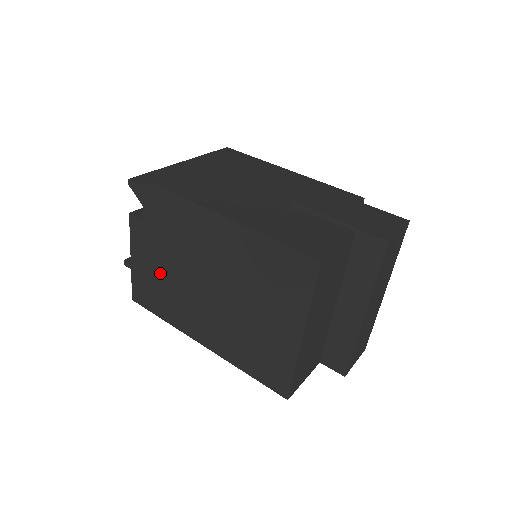
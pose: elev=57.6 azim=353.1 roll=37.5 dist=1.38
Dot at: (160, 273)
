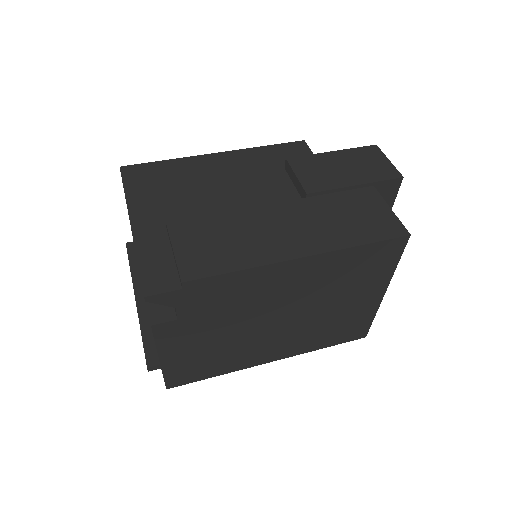
Dot at: (210, 346)
